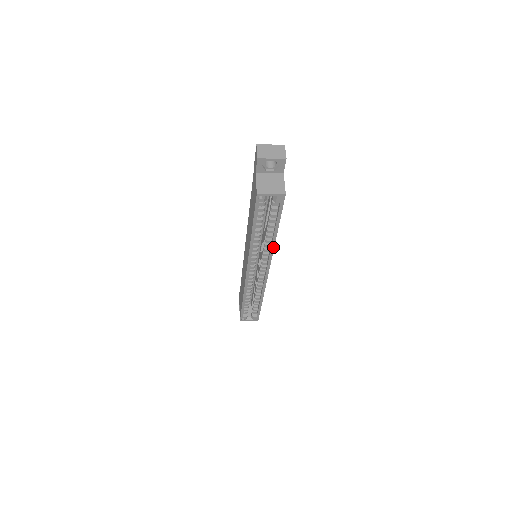
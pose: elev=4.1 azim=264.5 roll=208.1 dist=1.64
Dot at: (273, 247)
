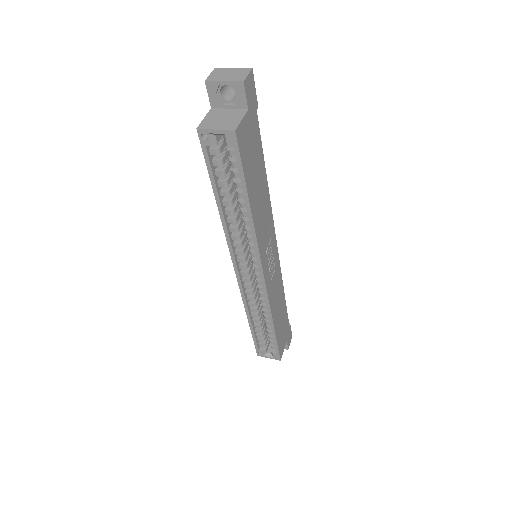
Dot at: (254, 232)
